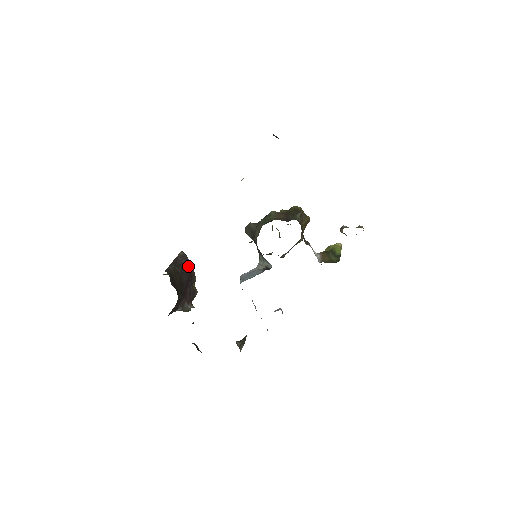
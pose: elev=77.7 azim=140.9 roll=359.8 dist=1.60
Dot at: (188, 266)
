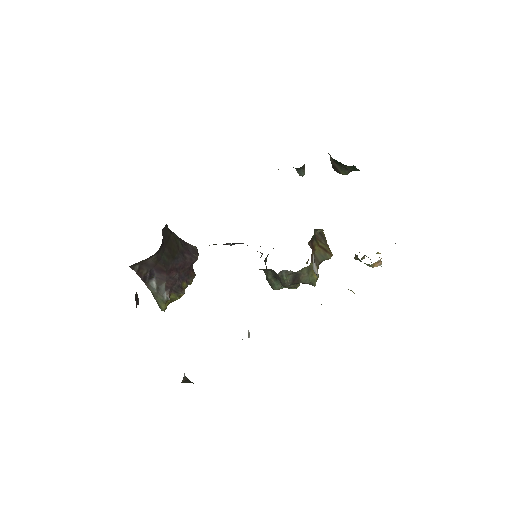
Dot at: (192, 258)
